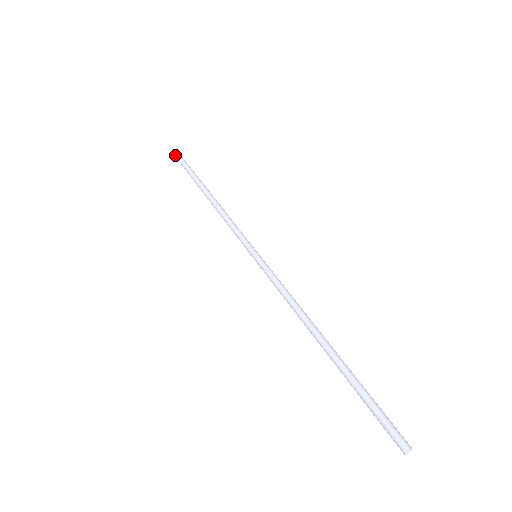
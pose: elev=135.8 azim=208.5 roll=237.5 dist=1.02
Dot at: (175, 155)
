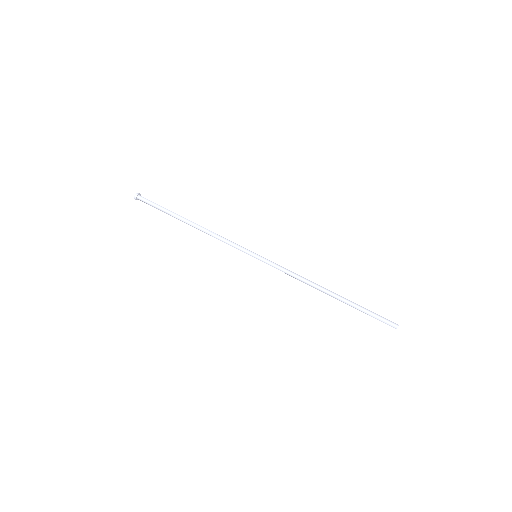
Dot at: (136, 196)
